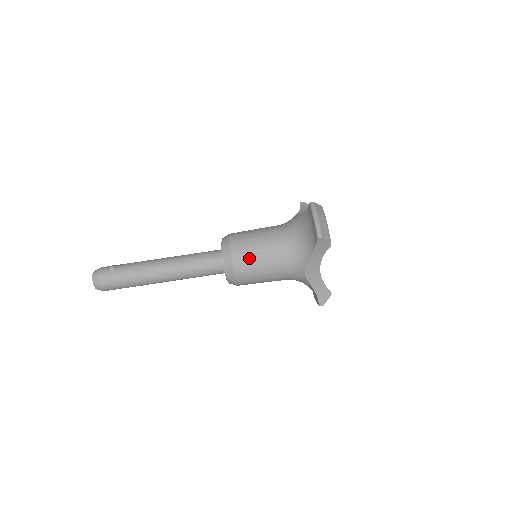
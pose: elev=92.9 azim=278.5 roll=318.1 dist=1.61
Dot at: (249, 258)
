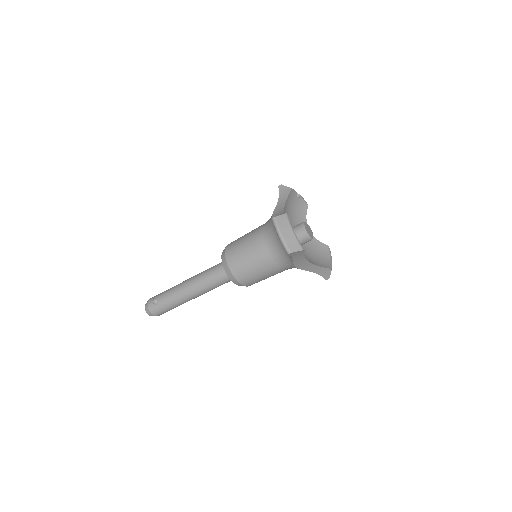
Dot at: (246, 271)
